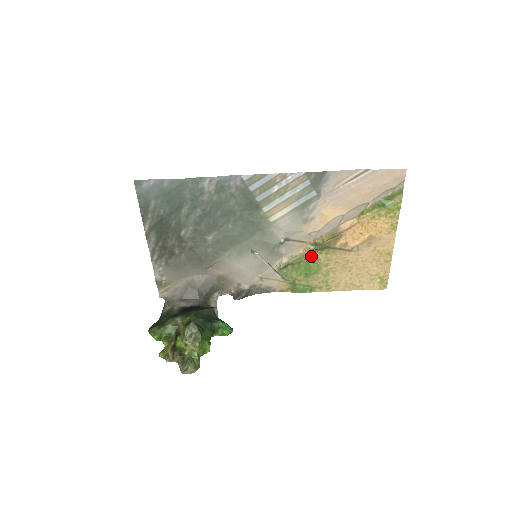
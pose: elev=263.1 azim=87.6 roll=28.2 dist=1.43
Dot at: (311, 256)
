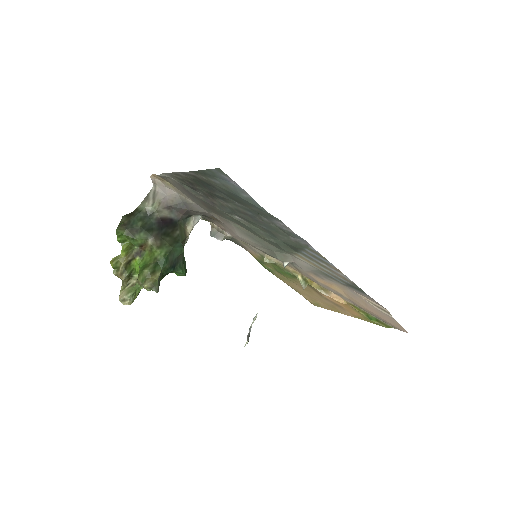
Dot at: (293, 276)
